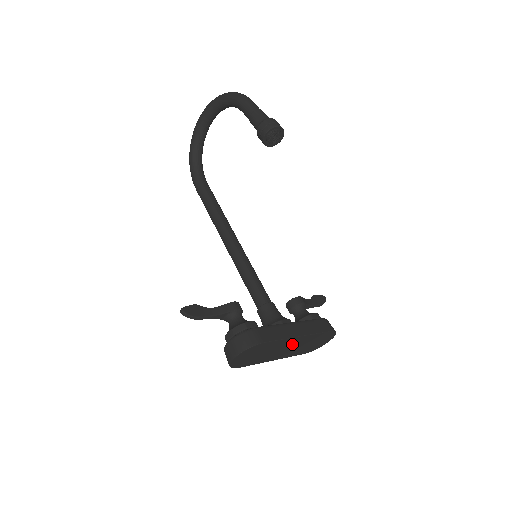
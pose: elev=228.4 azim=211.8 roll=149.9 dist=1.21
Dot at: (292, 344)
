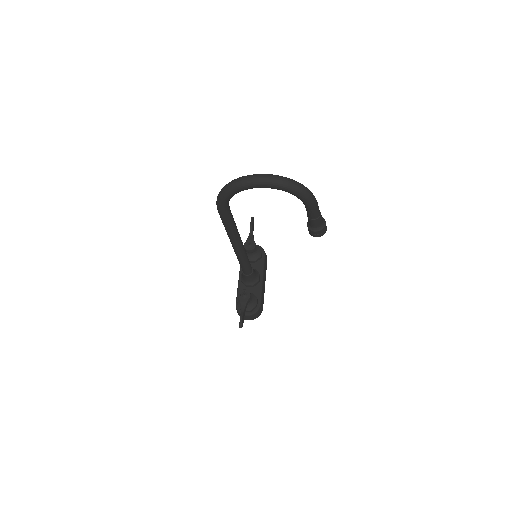
Dot at: occluded
